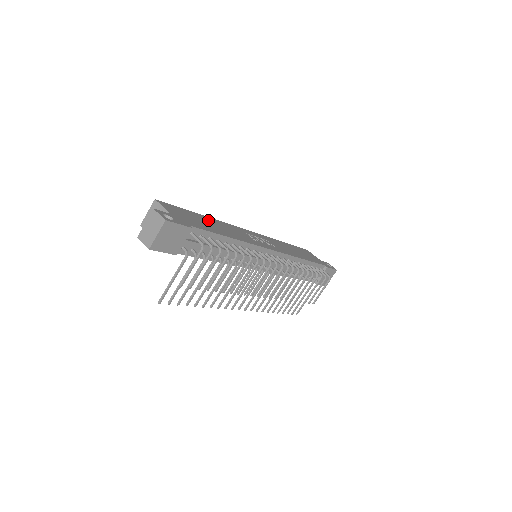
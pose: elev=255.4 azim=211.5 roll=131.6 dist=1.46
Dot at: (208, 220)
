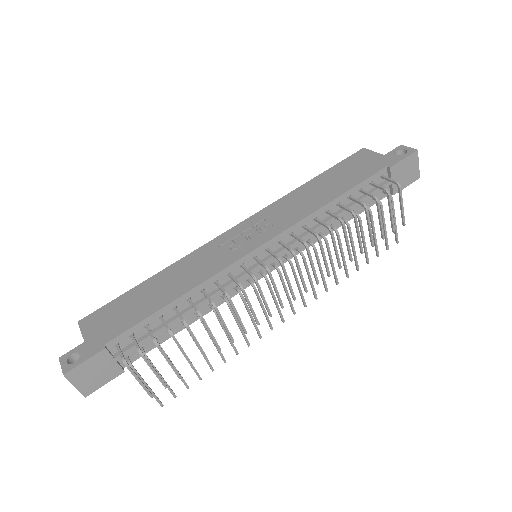
Dot at: (153, 284)
